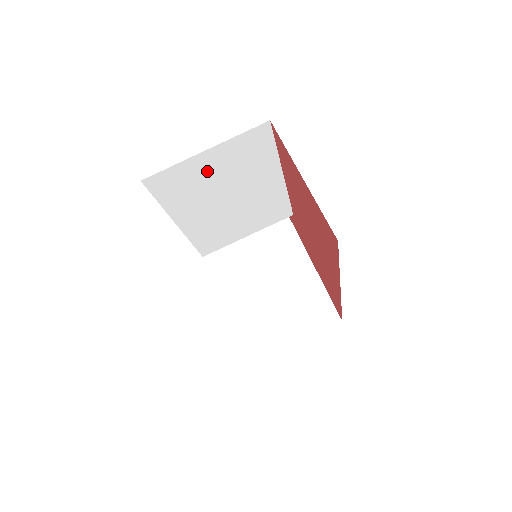
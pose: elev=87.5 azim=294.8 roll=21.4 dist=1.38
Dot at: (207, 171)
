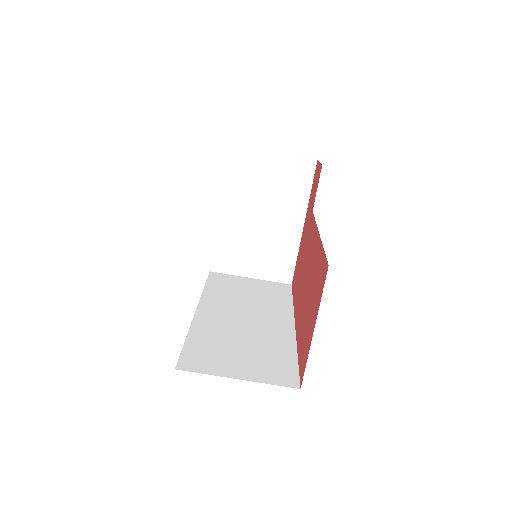
Dot at: occluded
